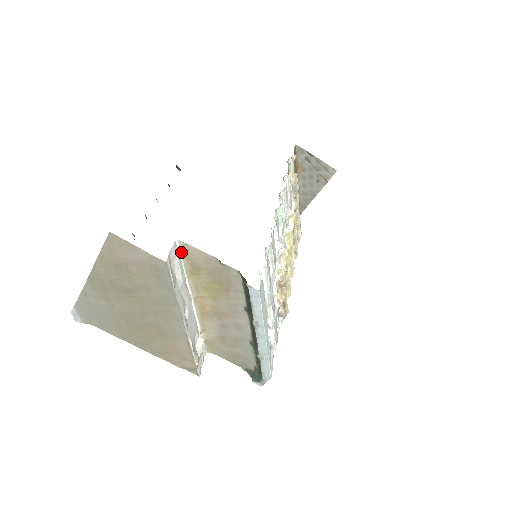
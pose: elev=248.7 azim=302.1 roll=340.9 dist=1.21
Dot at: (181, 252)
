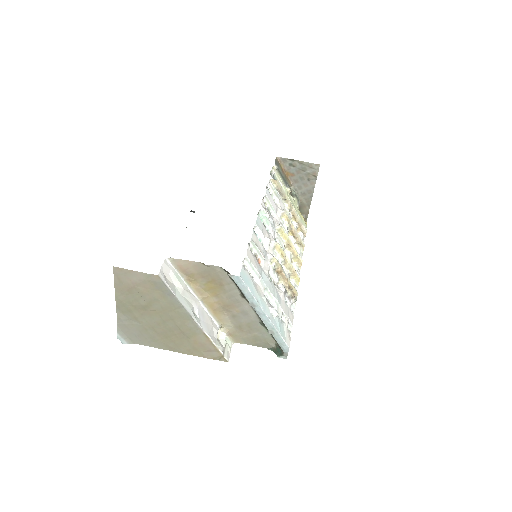
Dot at: (174, 267)
